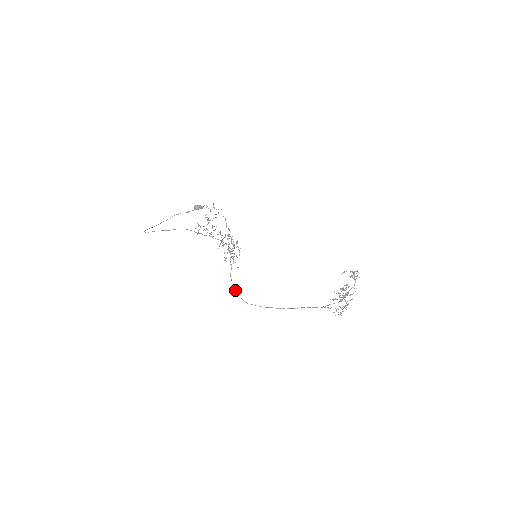
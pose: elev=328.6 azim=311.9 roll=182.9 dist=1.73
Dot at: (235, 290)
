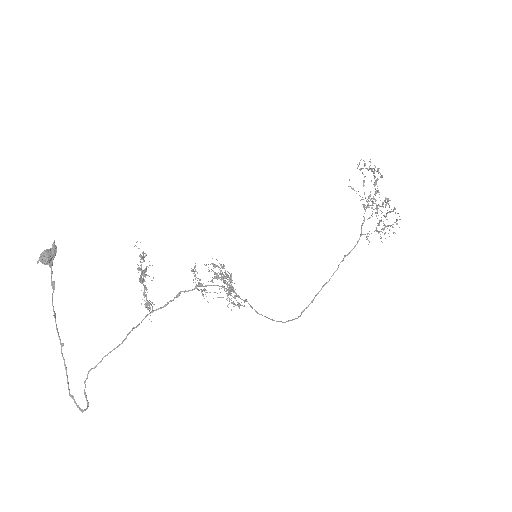
Dot at: occluded
